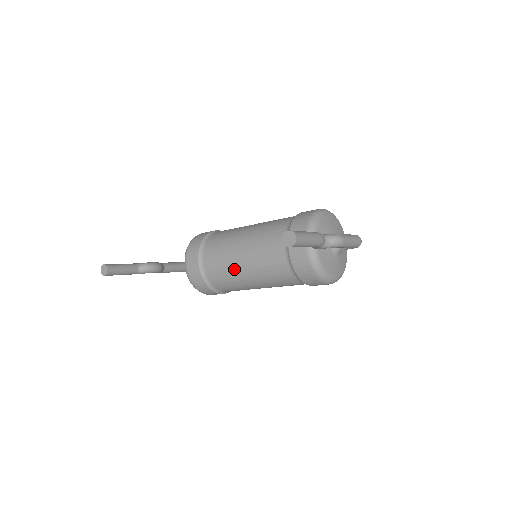
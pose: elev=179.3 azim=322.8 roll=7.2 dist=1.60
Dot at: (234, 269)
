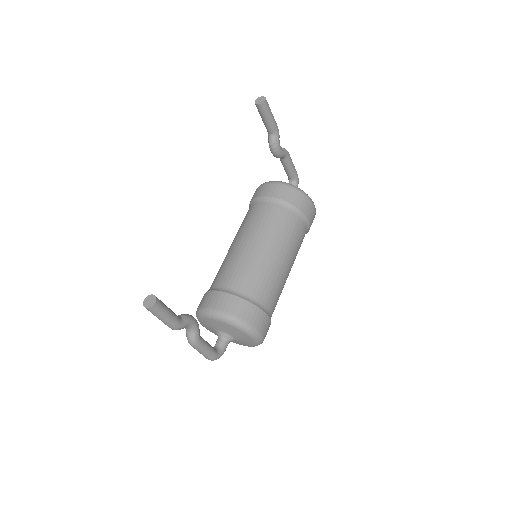
Dot at: (253, 256)
